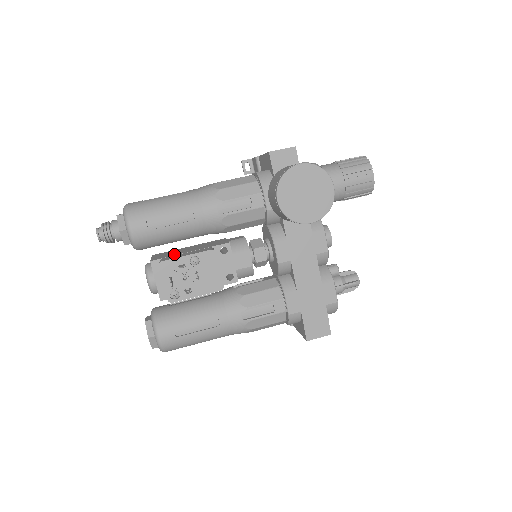
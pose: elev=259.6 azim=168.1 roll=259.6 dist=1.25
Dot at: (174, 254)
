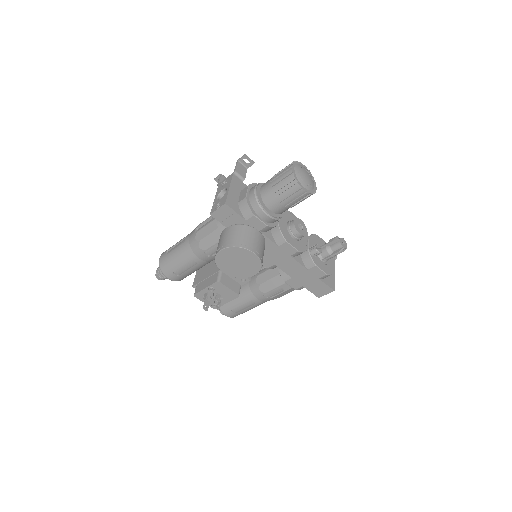
Dot at: (203, 277)
